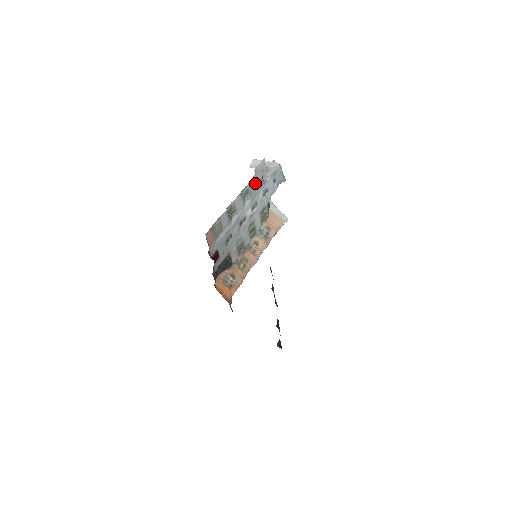
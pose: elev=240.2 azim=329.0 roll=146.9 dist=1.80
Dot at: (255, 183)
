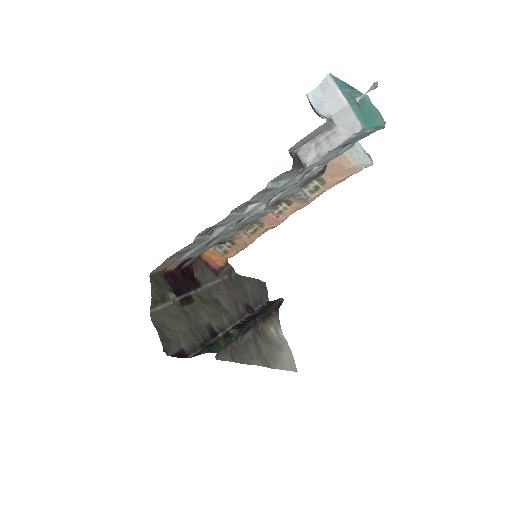
Dot at: (278, 179)
